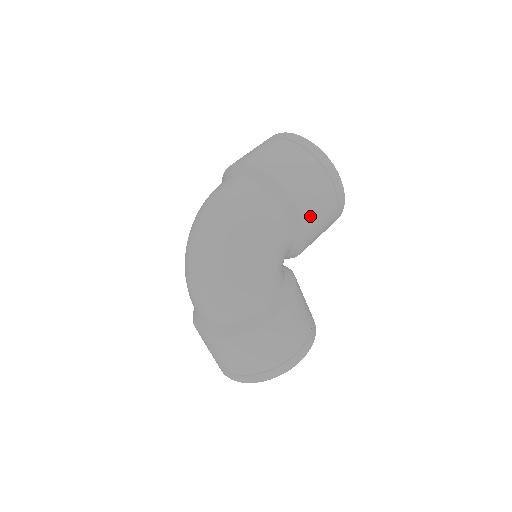
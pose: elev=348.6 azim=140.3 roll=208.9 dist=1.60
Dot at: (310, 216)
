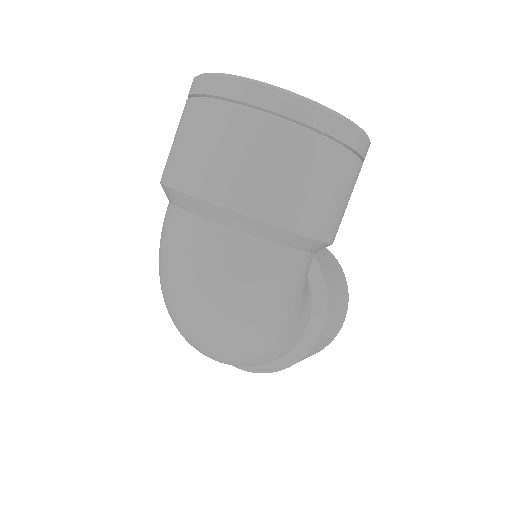
Dot at: (337, 227)
